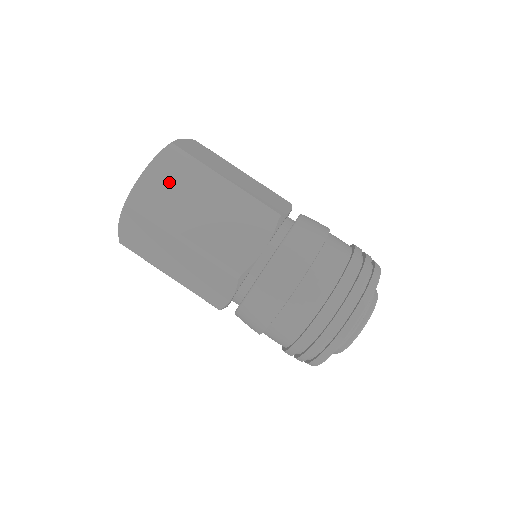
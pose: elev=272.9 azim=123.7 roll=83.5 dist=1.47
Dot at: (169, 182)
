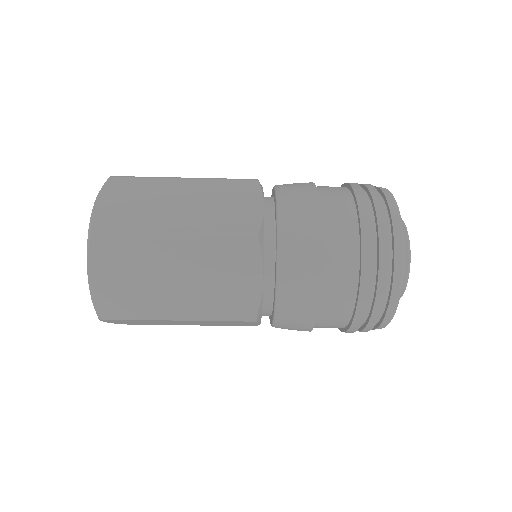
Dot at: (121, 274)
